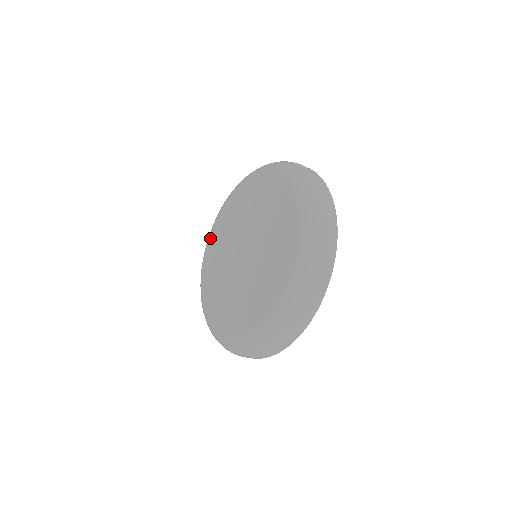
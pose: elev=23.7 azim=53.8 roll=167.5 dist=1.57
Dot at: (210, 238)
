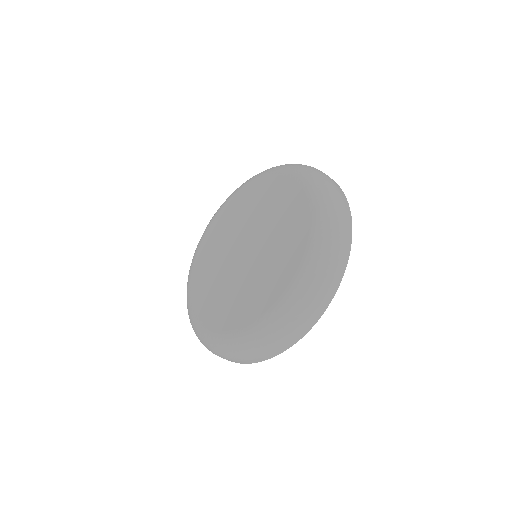
Dot at: (192, 302)
